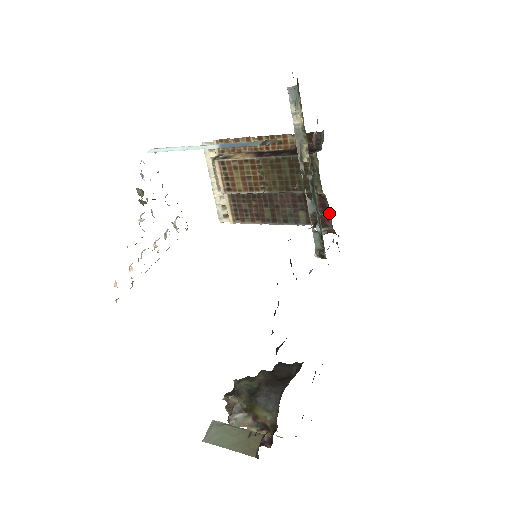
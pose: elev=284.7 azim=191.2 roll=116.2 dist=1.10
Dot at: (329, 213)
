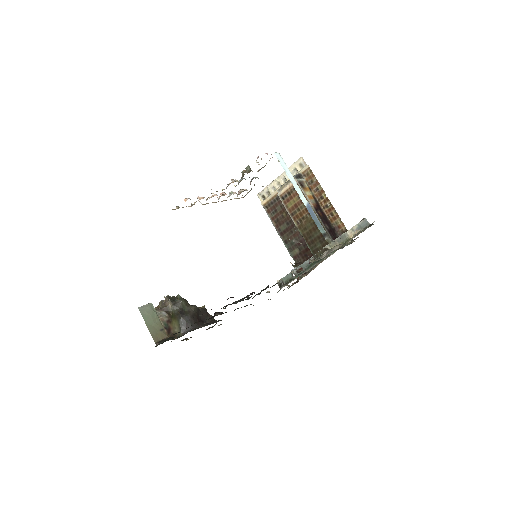
Dot at: (308, 272)
